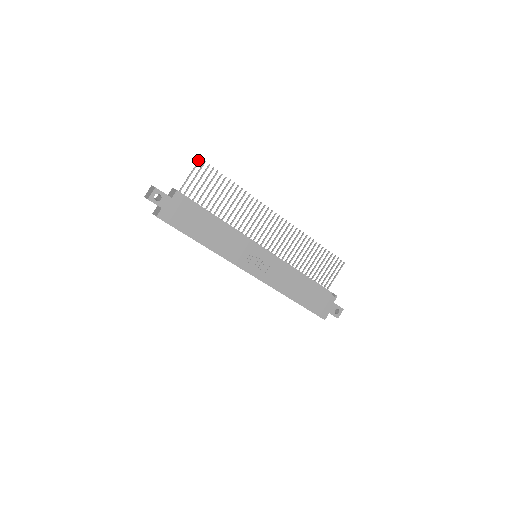
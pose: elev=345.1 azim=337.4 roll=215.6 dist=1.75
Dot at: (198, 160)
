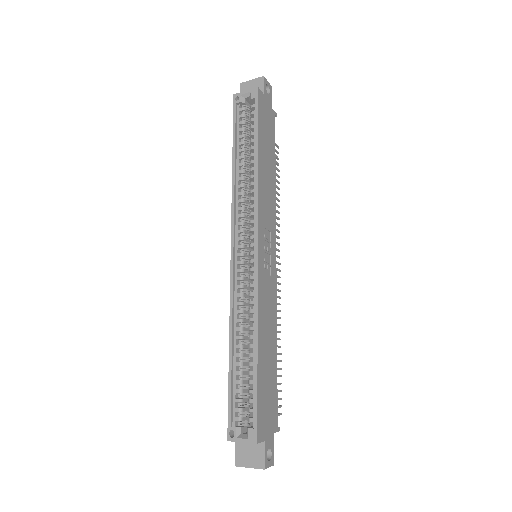
Dot at: (277, 145)
